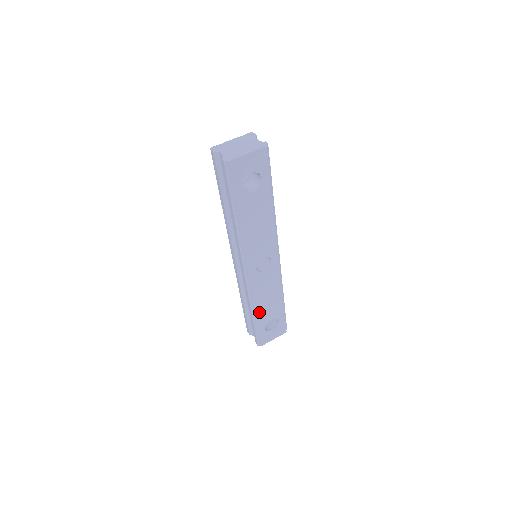
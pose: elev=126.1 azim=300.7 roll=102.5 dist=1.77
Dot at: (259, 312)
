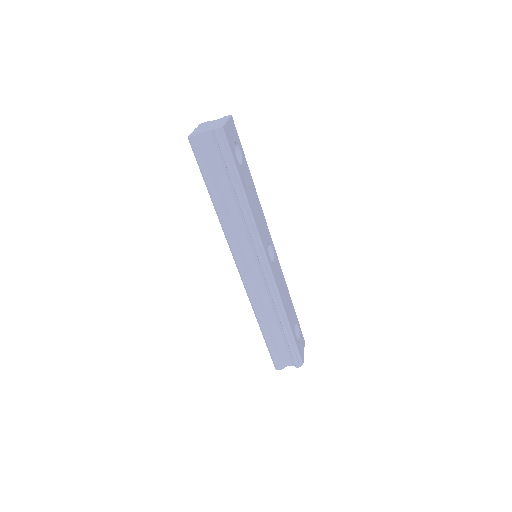
Dot at: (288, 317)
